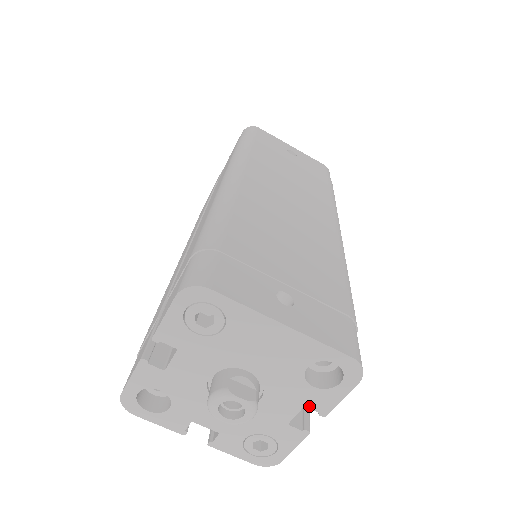
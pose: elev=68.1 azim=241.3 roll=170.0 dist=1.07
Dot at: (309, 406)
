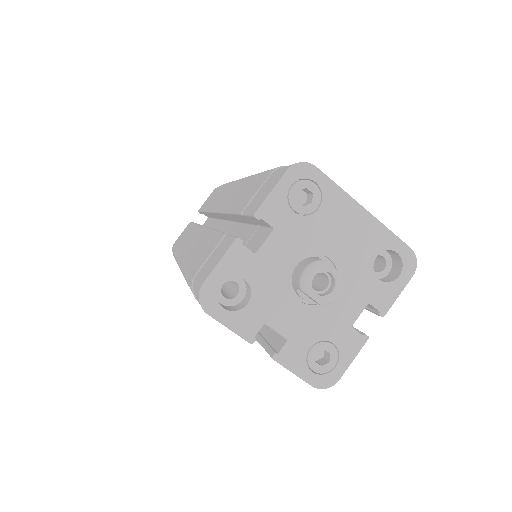
Dot at: (372, 303)
